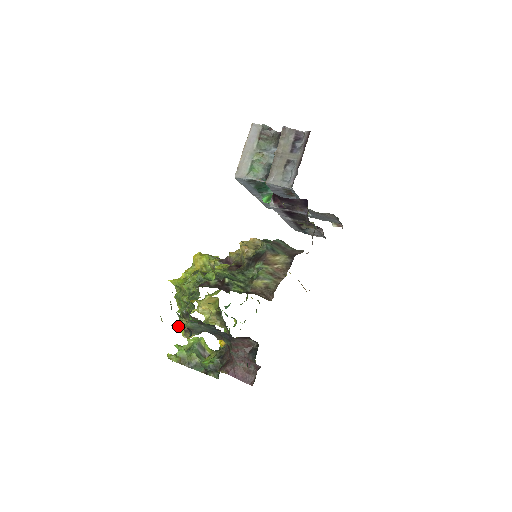
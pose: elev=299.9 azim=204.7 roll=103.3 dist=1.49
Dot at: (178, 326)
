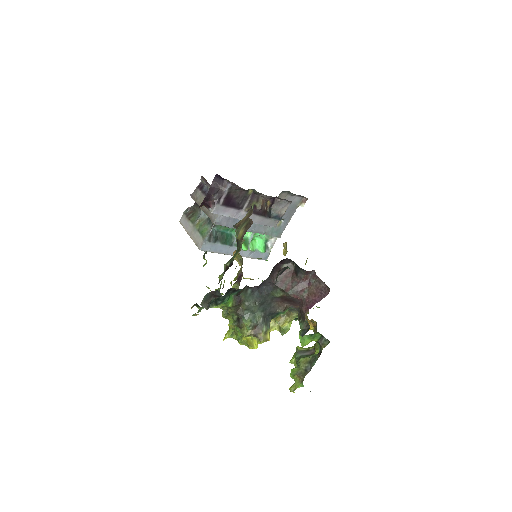
Dot at: (204, 299)
